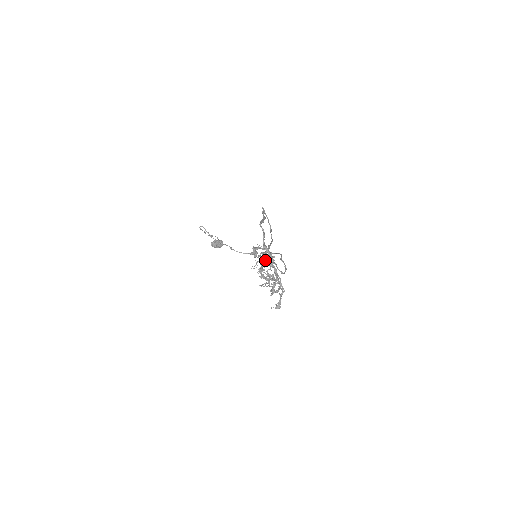
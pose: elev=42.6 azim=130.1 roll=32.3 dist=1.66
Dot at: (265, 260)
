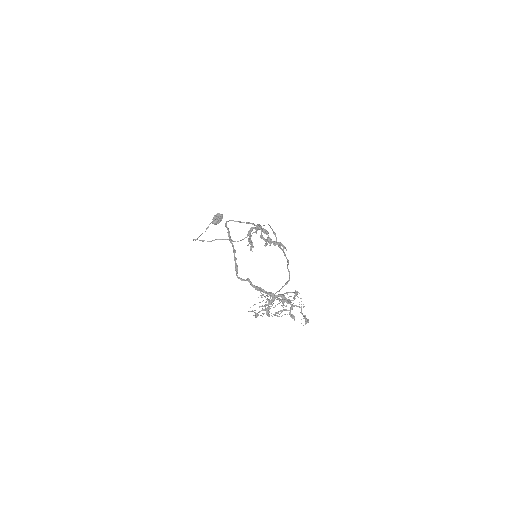
Dot at: (266, 311)
